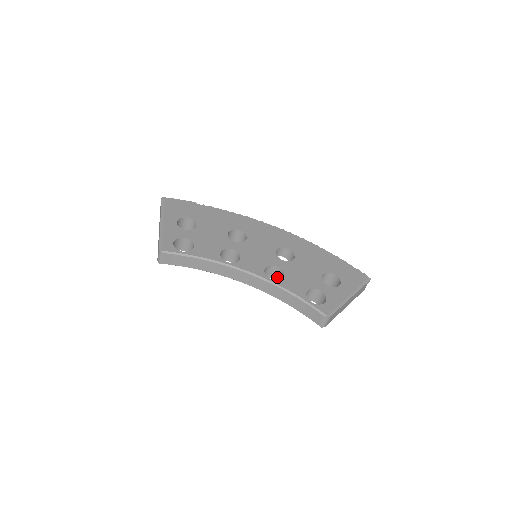
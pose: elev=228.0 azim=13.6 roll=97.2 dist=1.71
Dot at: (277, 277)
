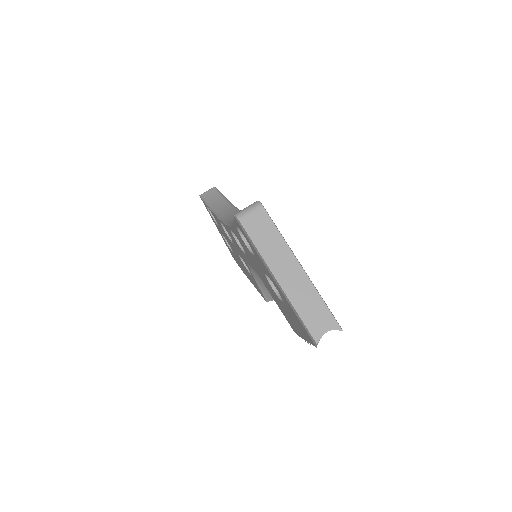
Dot at: occluded
